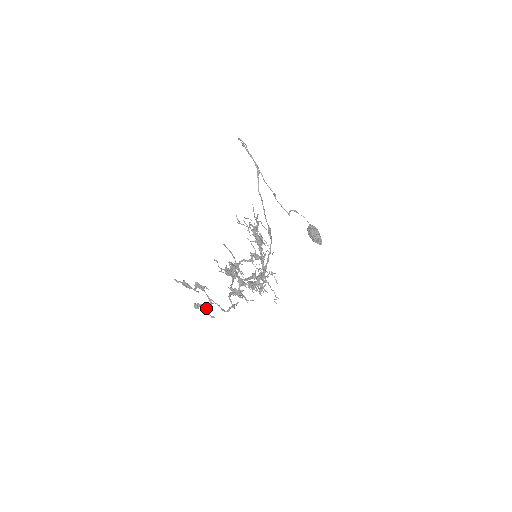
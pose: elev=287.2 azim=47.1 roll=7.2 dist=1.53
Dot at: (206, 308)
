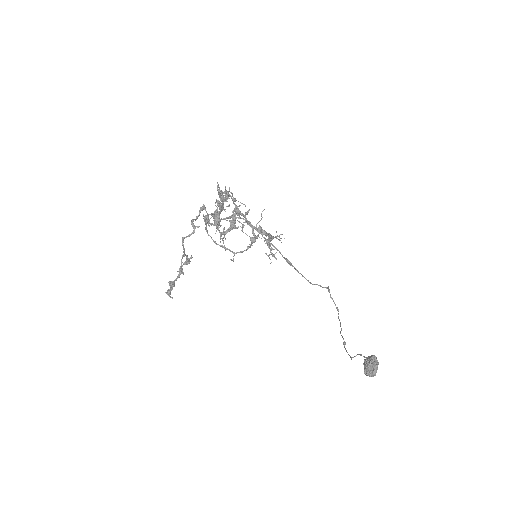
Dot at: (174, 282)
